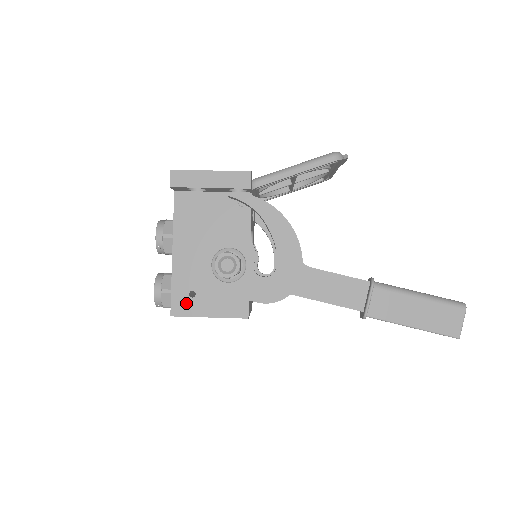
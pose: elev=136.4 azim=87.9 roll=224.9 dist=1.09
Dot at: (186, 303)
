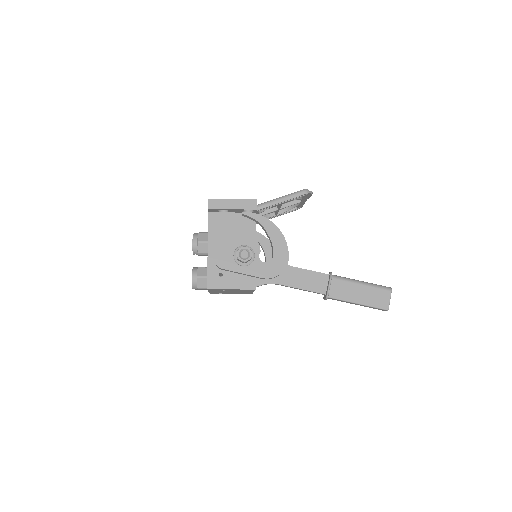
Dot at: (217, 281)
